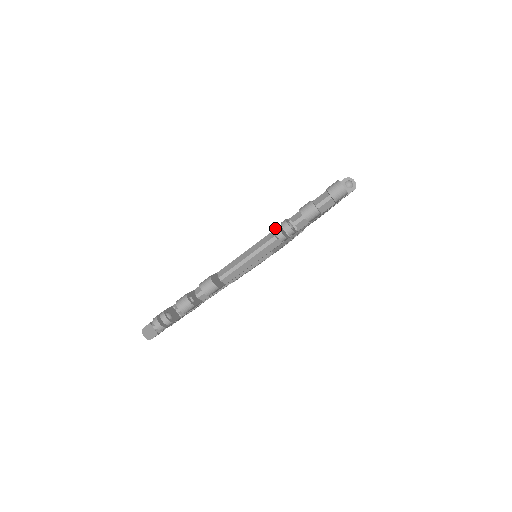
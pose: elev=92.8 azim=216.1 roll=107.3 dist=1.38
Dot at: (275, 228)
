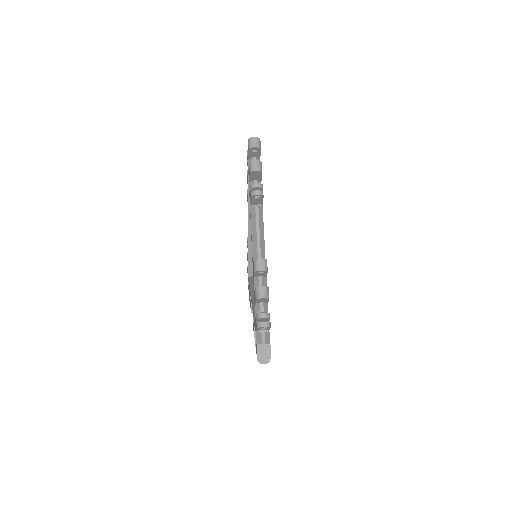
Dot at: (251, 194)
